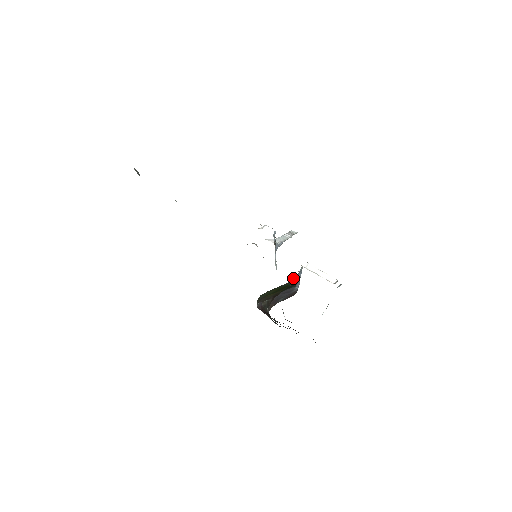
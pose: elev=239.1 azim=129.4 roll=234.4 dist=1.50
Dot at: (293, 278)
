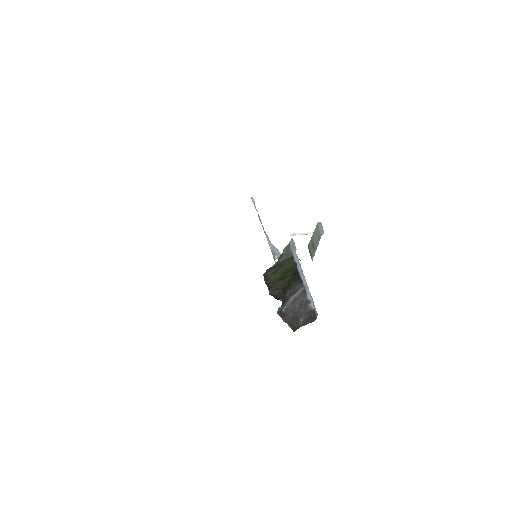
Dot at: (288, 252)
